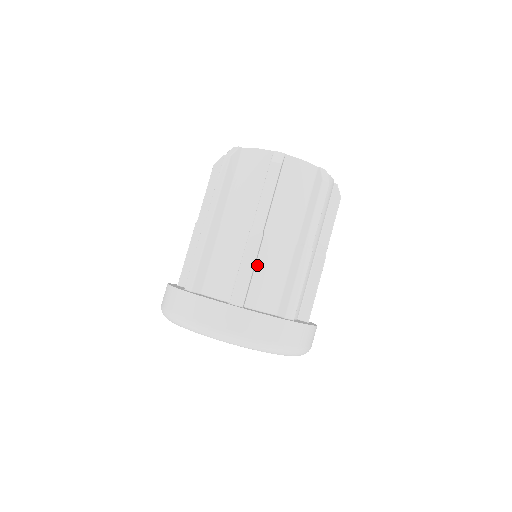
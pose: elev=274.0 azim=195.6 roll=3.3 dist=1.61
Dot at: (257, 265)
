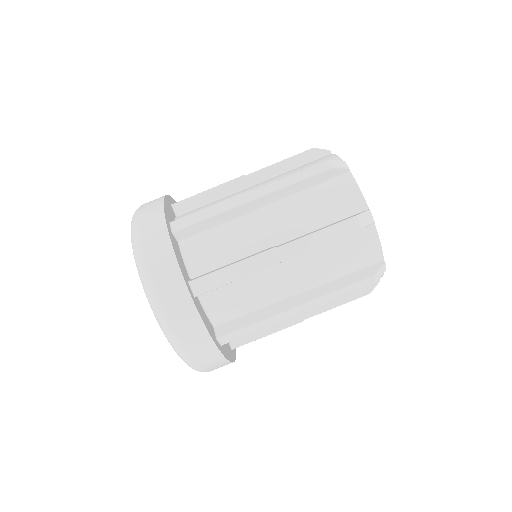
Dot at: (225, 224)
